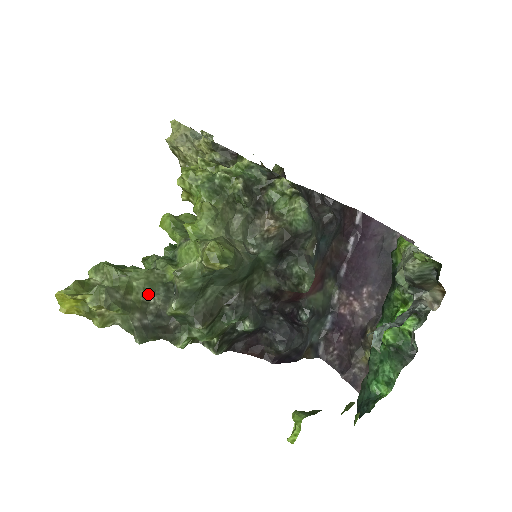
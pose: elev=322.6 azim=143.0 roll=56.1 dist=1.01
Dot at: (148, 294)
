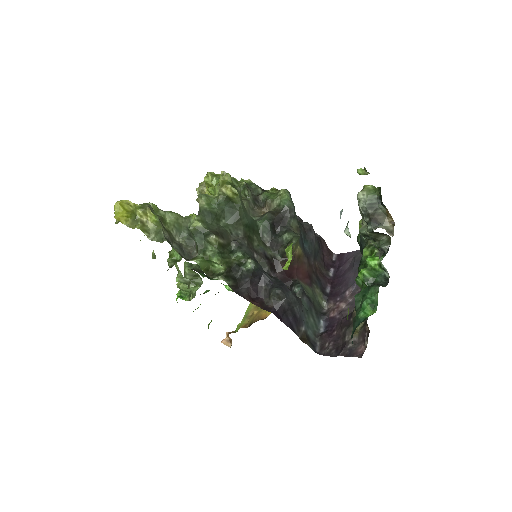
Dot at: (176, 231)
